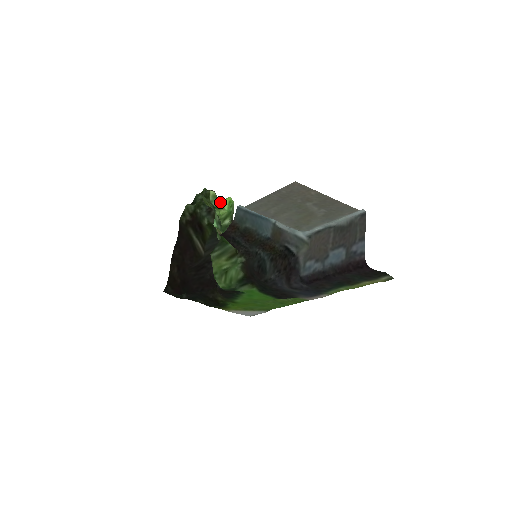
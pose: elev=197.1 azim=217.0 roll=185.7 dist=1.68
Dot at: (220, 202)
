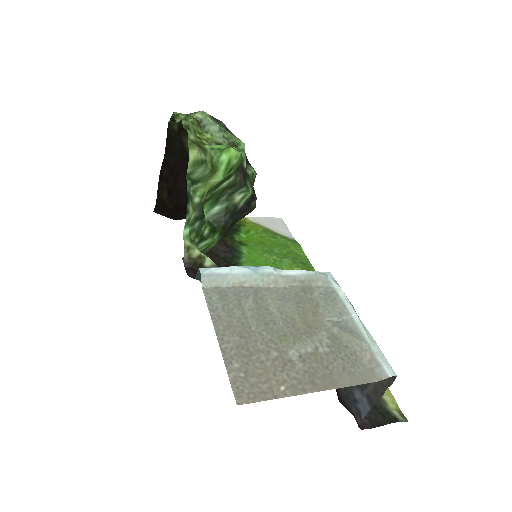
Dot at: (212, 161)
